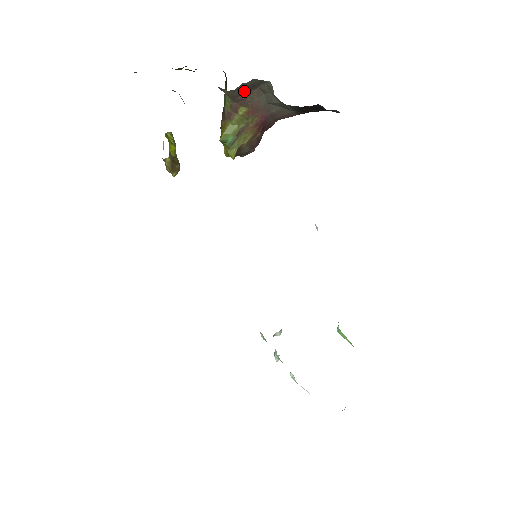
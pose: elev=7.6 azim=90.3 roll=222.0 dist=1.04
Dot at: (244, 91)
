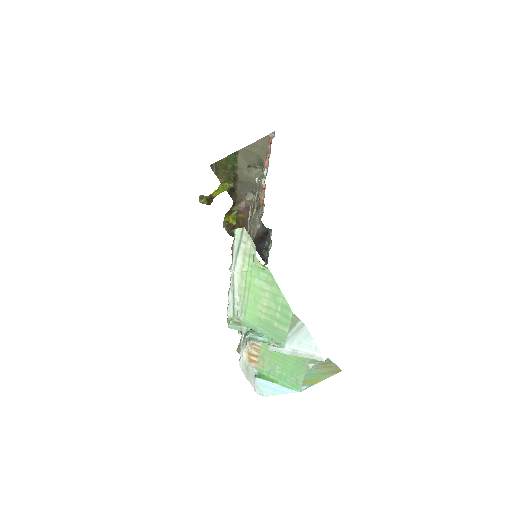
Dot at: (251, 207)
